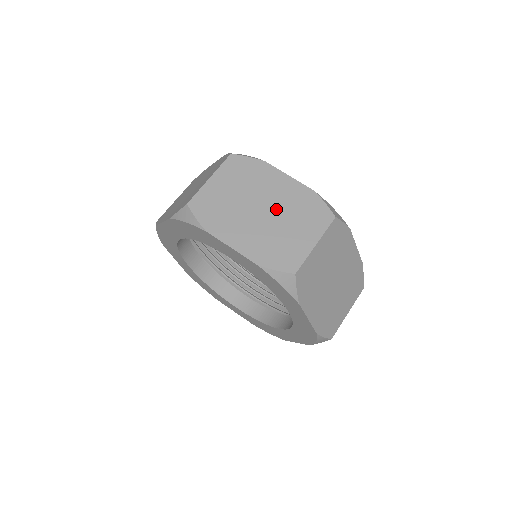
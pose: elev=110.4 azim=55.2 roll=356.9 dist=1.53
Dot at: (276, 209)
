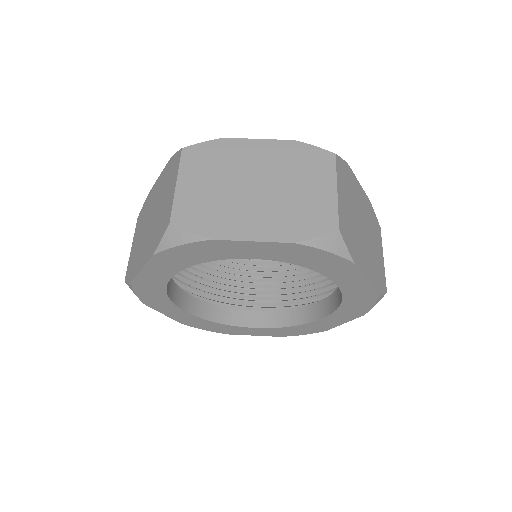
Dot at: (271, 177)
